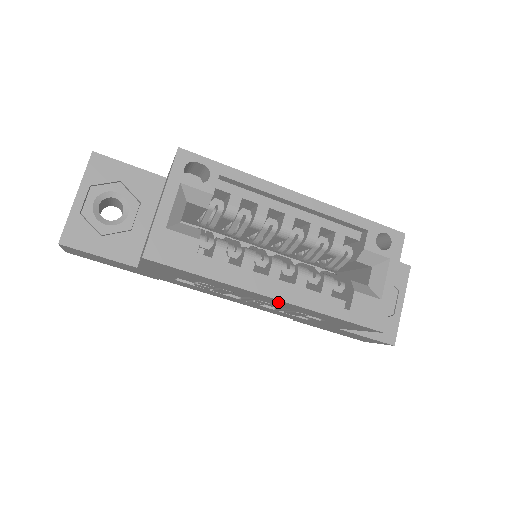
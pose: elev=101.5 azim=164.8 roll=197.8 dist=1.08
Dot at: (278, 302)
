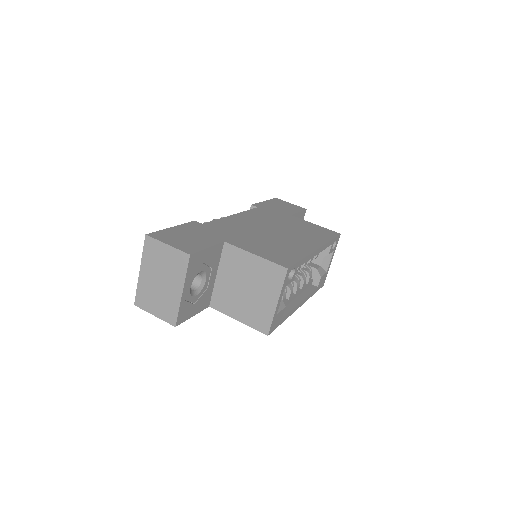
Dot at: occluded
